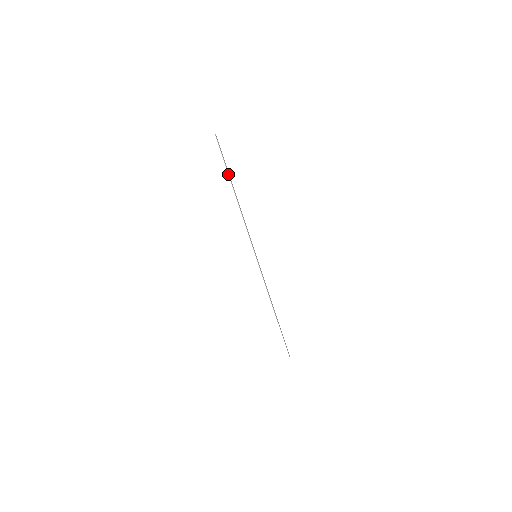
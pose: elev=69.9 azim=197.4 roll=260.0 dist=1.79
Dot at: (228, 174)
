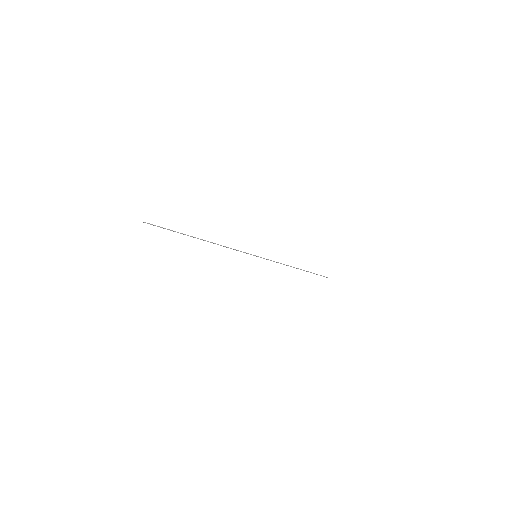
Dot at: (183, 234)
